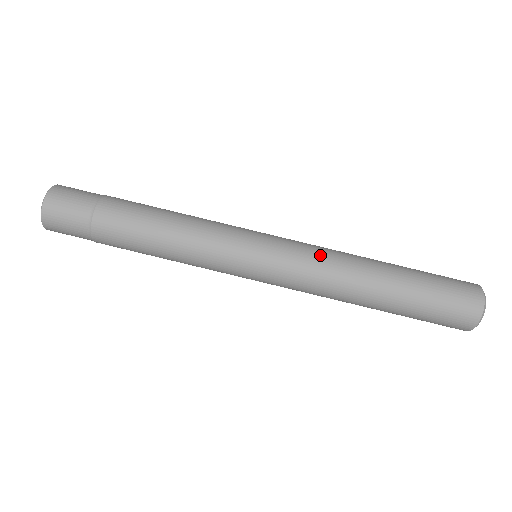
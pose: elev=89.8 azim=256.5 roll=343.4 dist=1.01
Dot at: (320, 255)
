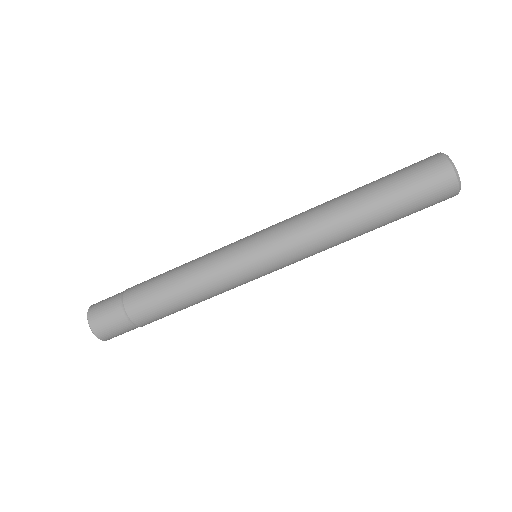
Dot at: (309, 247)
